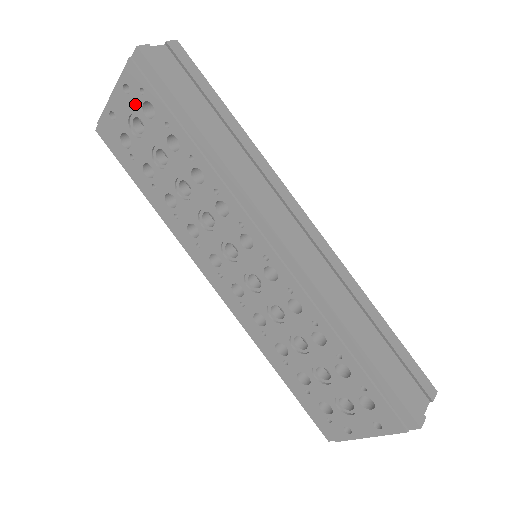
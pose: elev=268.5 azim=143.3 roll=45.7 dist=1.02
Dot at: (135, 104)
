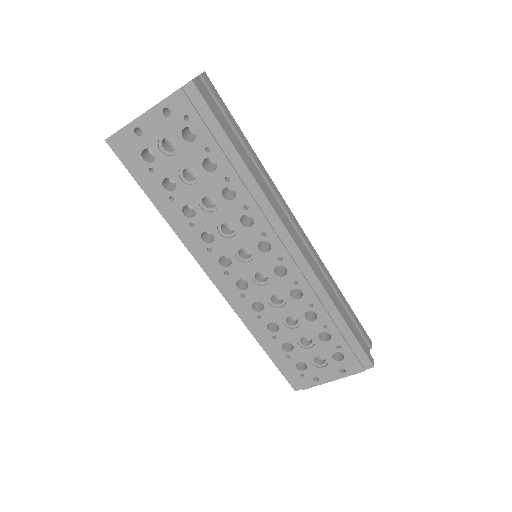
Dot at: (173, 127)
